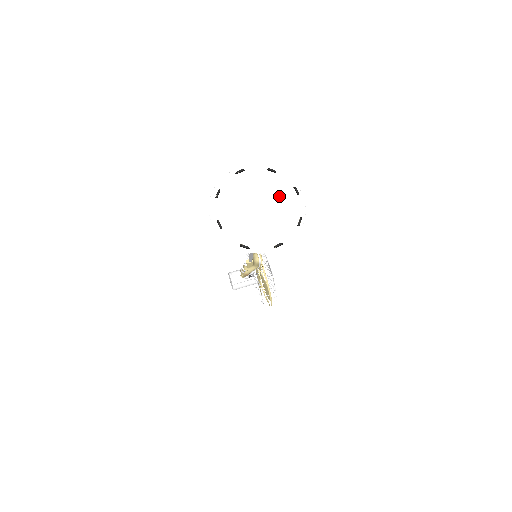
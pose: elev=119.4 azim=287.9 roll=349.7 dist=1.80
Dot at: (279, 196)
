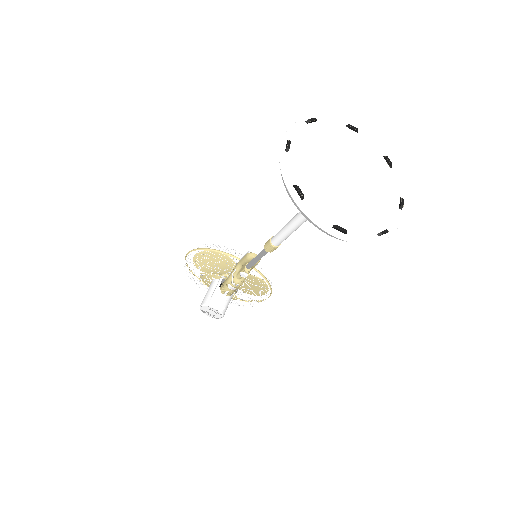
Dot at: (346, 147)
